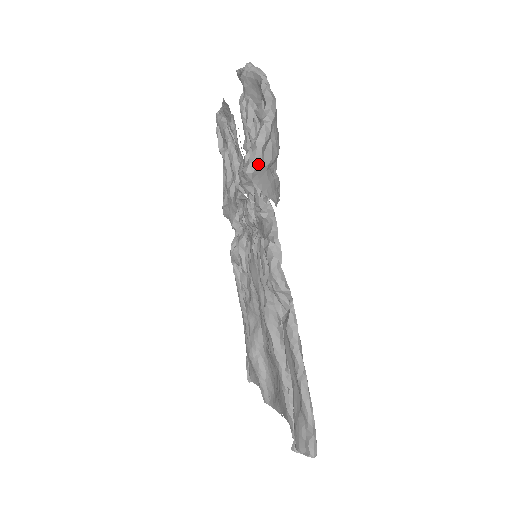
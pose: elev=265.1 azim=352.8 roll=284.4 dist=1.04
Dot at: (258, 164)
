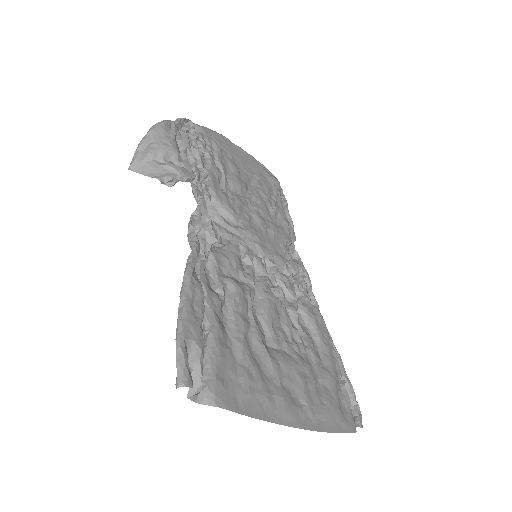
Dot at: (135, 160)
